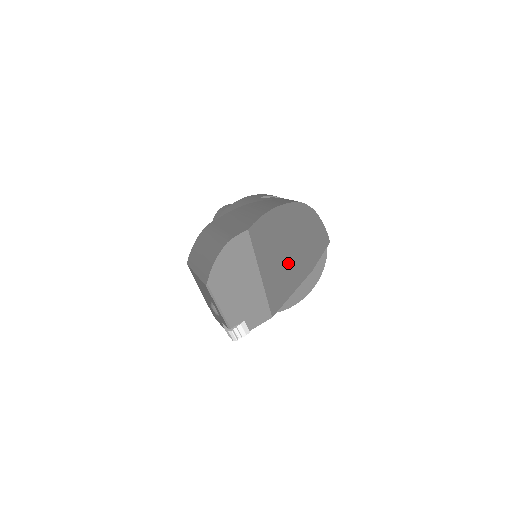
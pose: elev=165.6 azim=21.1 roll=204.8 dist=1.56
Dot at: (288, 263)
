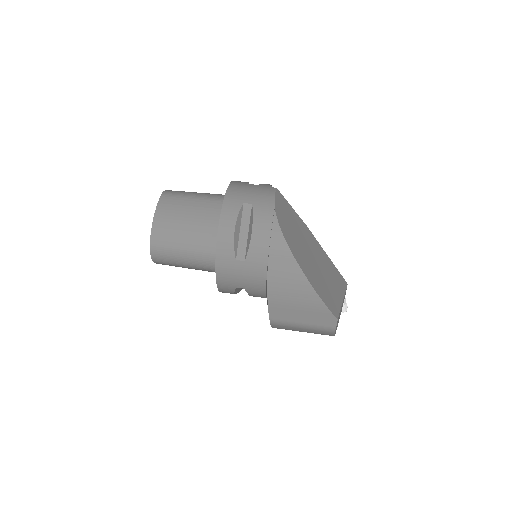
Dot at: (322, 264)
